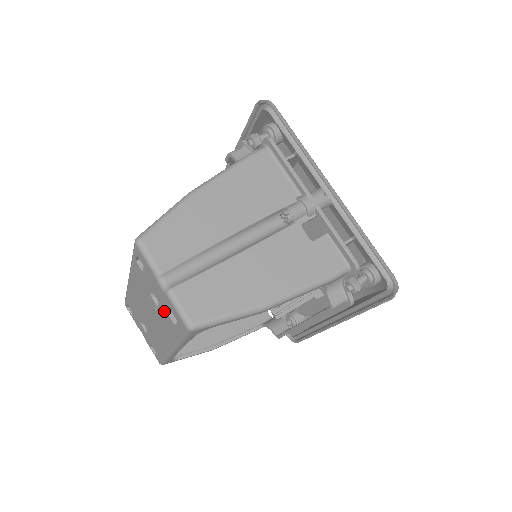
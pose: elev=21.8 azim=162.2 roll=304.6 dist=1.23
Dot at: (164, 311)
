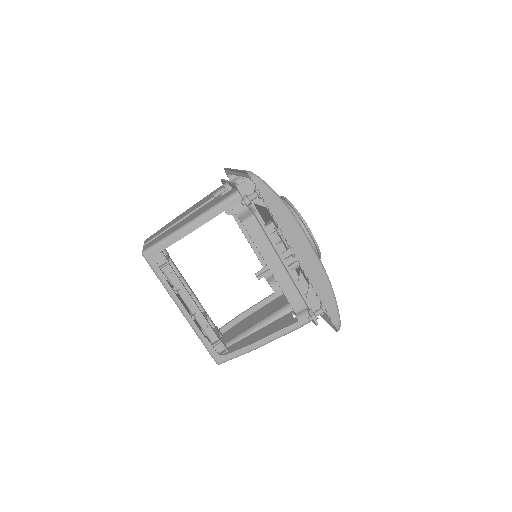
Dot at: occluded
